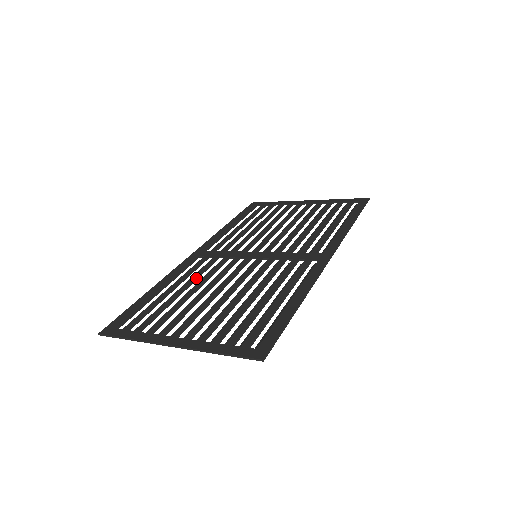
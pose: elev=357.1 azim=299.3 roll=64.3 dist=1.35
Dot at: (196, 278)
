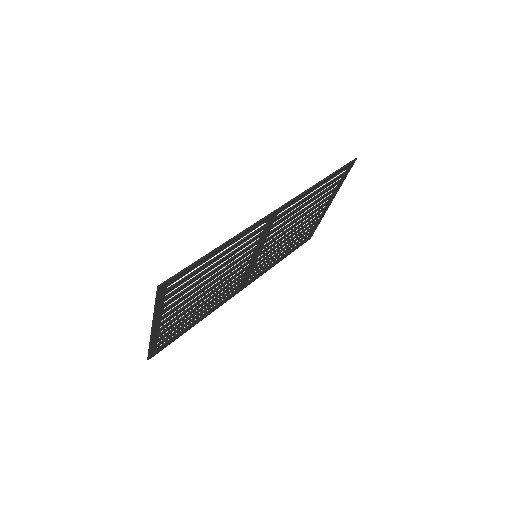
Dot at: (217, 296)
